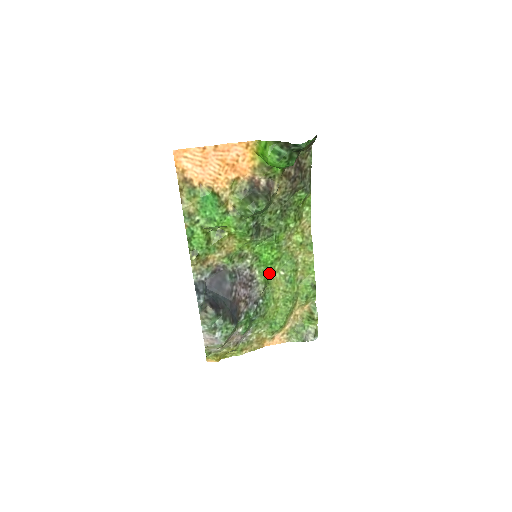
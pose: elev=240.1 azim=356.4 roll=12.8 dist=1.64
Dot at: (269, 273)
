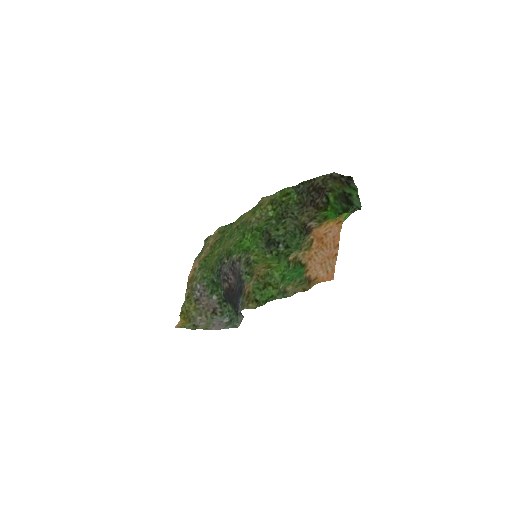
Dot at: (234, 247)
